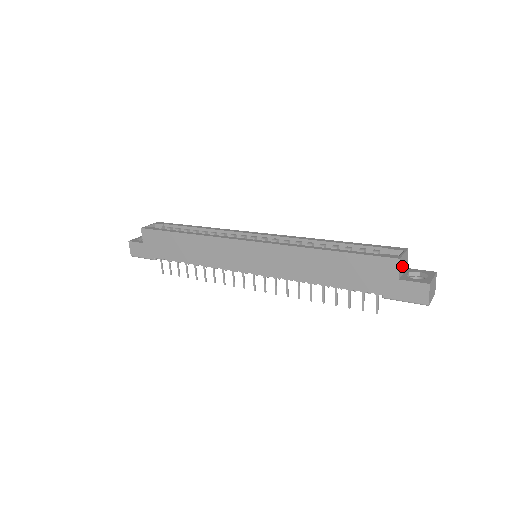
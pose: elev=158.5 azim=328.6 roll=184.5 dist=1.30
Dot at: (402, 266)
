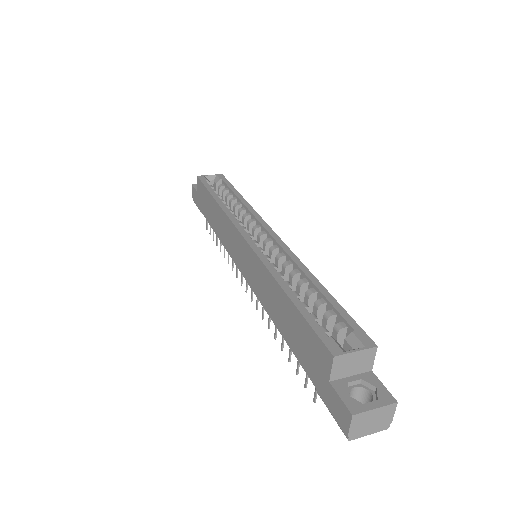
Dot at: (347, 366)
